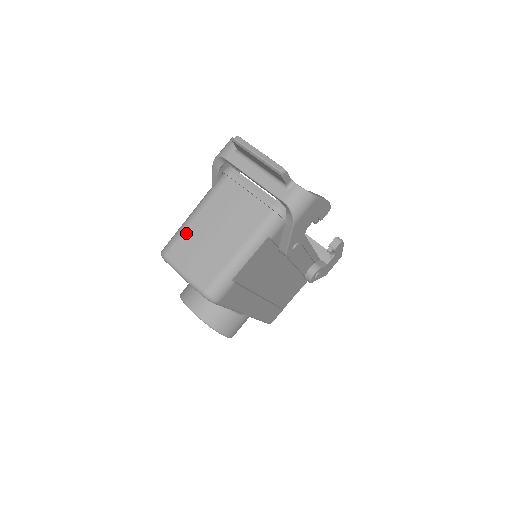
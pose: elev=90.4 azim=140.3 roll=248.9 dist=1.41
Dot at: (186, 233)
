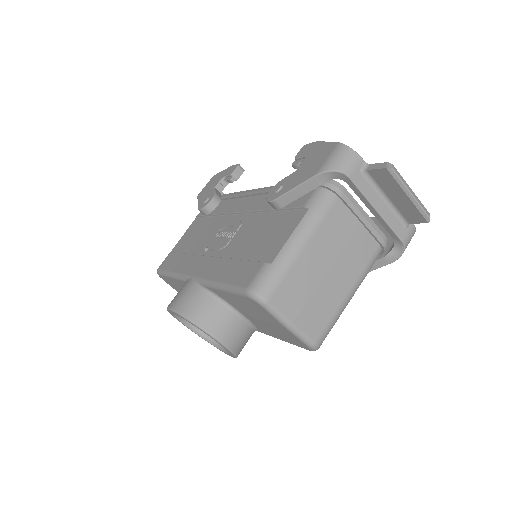
Dot at: (293, 270)
